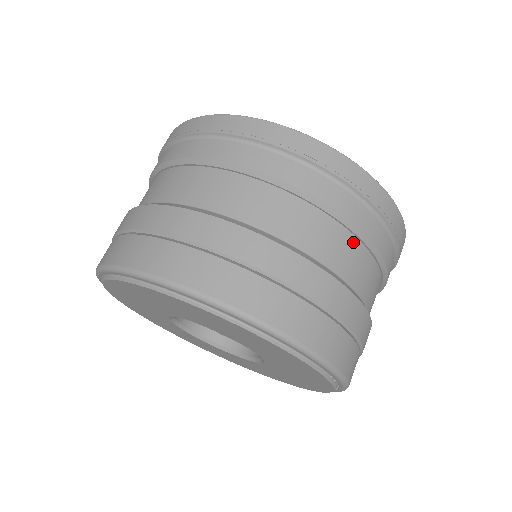
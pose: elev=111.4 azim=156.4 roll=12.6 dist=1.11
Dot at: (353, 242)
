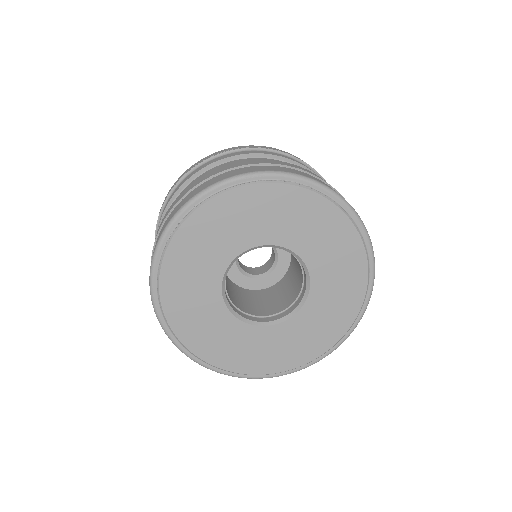
Dot at: occluded
